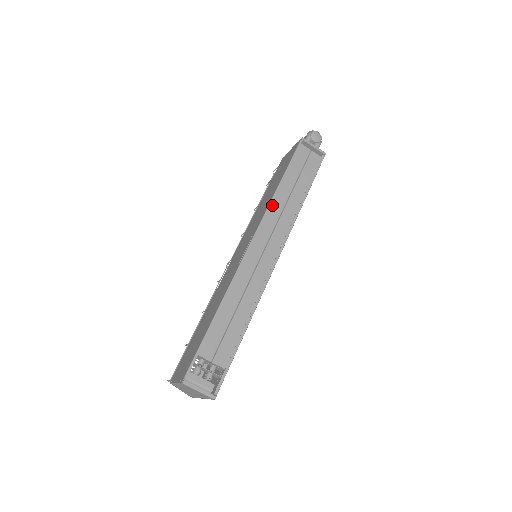
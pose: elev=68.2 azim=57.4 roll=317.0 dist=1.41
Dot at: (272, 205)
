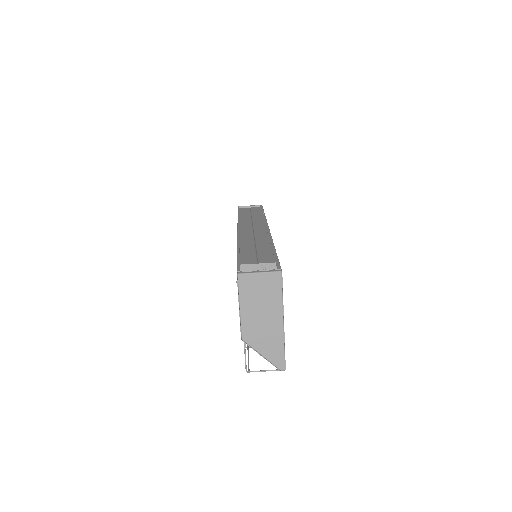
Dot at: (241, 221)
